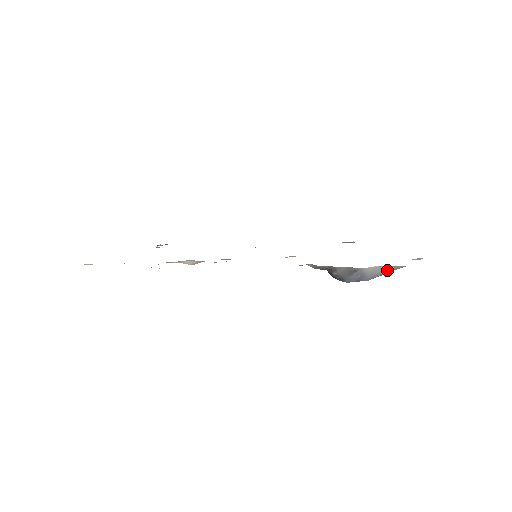
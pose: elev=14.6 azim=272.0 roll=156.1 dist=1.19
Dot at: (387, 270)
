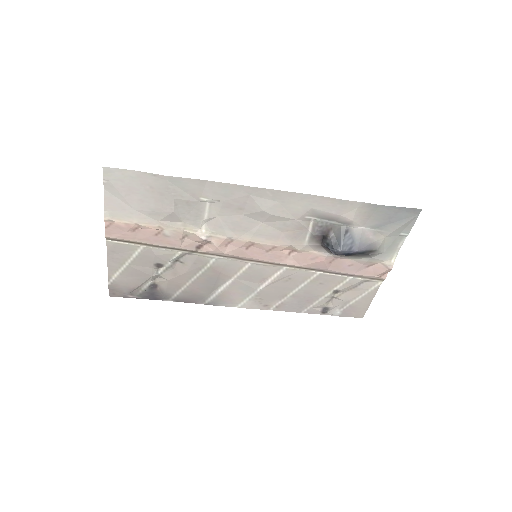
Dot at: (370, 240)
